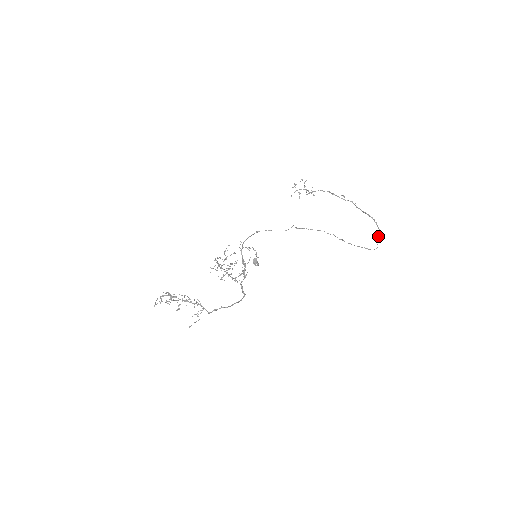
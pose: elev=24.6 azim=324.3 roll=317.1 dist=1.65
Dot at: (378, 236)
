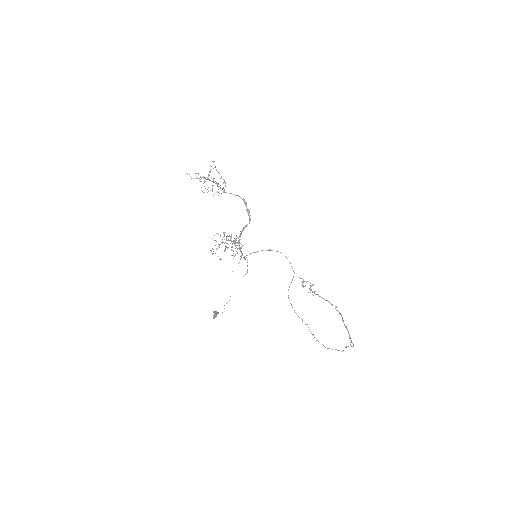
Dot at: occluded
